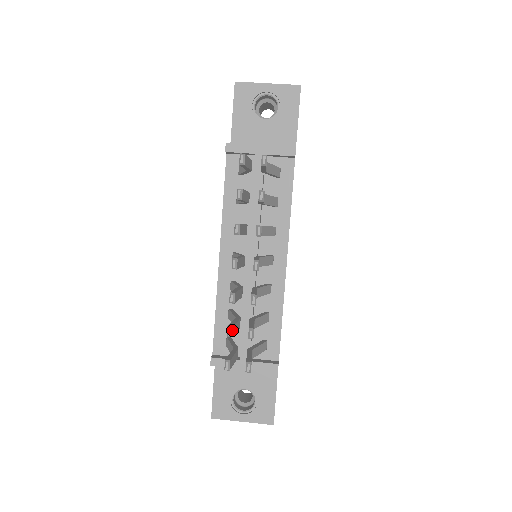
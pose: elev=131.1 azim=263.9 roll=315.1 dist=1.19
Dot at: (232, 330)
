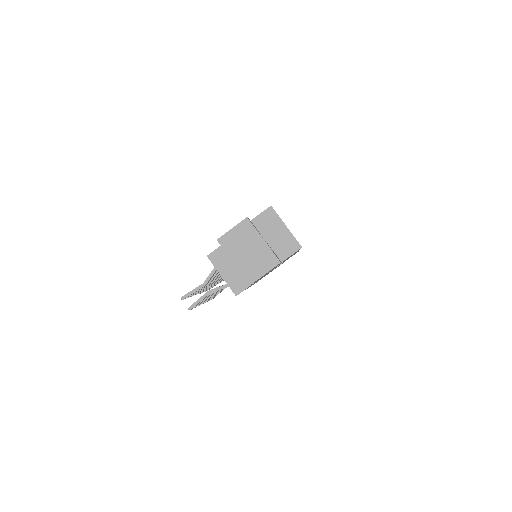
Dot at: occluded
